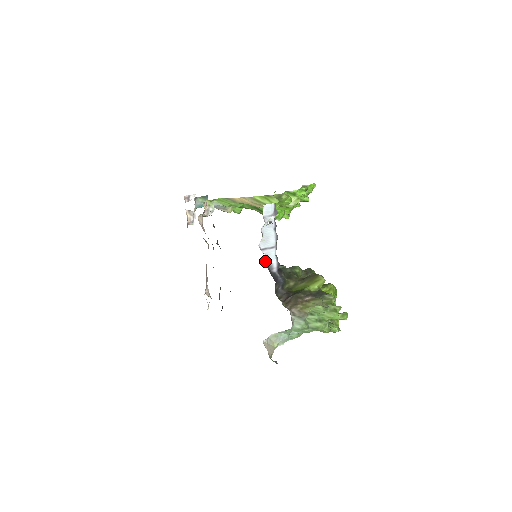
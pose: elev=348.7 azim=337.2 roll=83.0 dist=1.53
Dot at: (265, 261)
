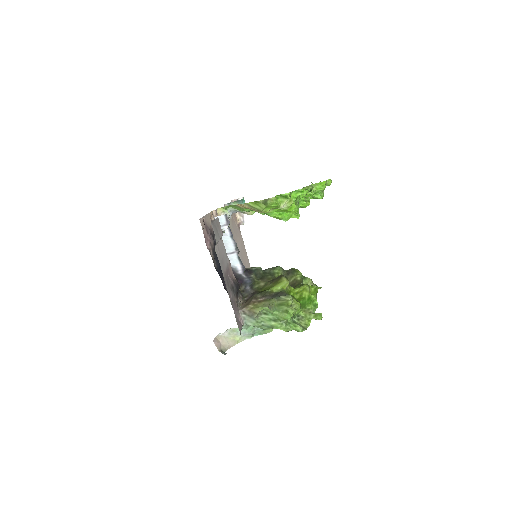
Dot at: occluded
